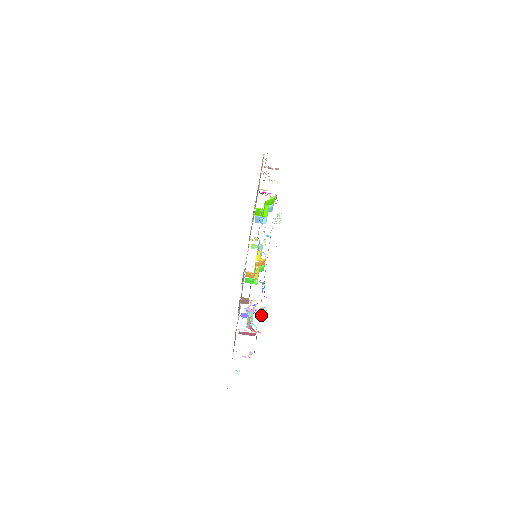
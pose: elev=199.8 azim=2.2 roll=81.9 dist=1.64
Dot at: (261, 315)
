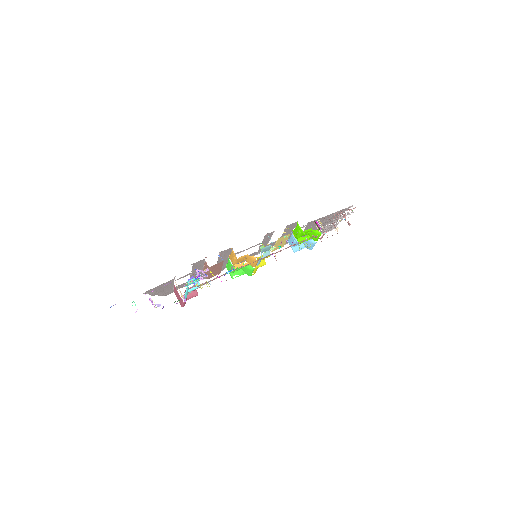
Dot at: occluded
